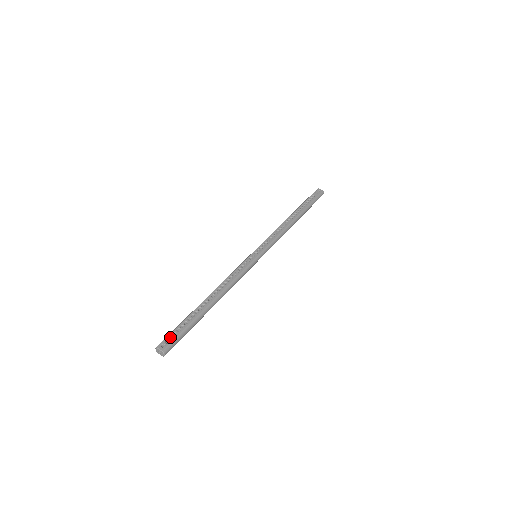
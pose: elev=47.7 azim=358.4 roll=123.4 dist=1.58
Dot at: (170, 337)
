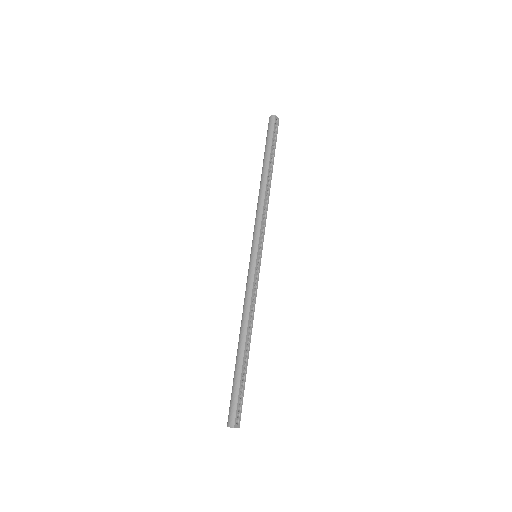
Dot at: (237, 408)
